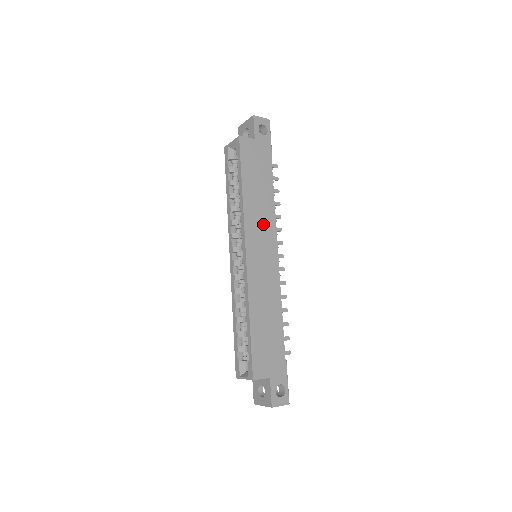
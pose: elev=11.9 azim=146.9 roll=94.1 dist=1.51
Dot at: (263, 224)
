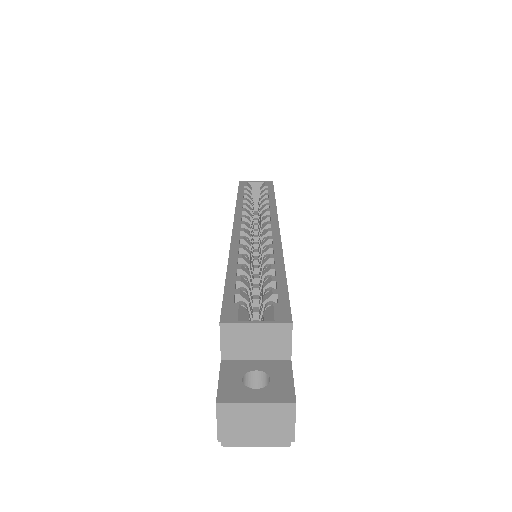
Dot at: occluded
